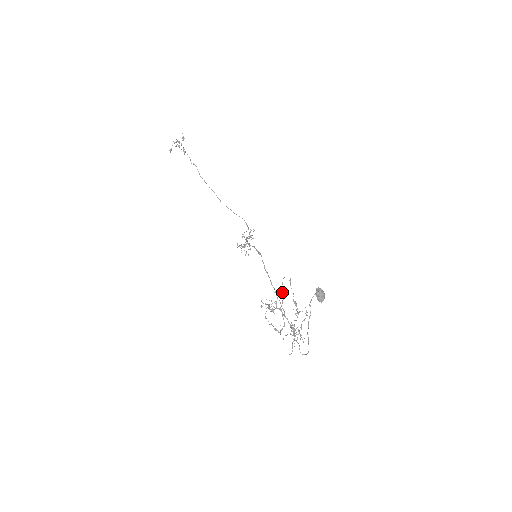
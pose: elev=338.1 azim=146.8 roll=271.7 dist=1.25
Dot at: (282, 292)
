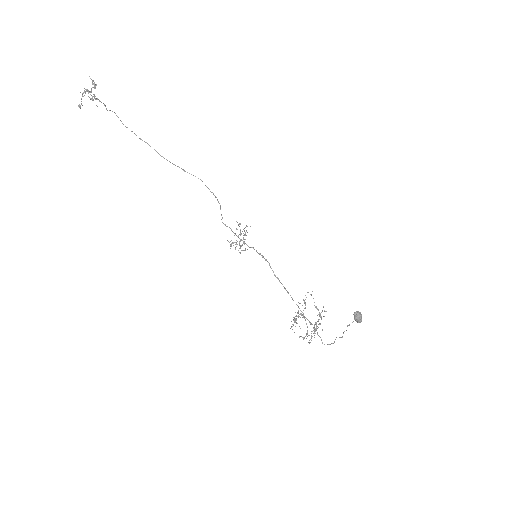
Dot at: (305, 303)
